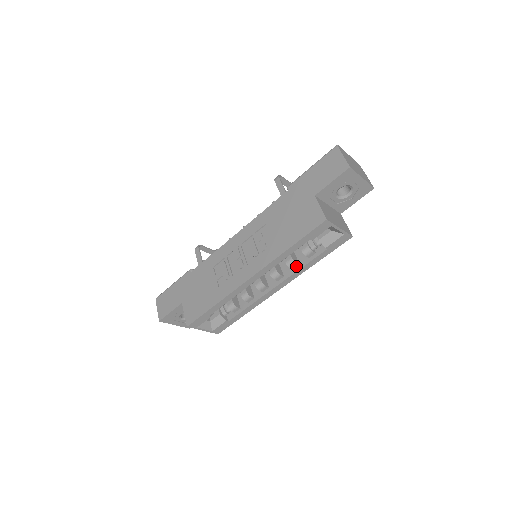
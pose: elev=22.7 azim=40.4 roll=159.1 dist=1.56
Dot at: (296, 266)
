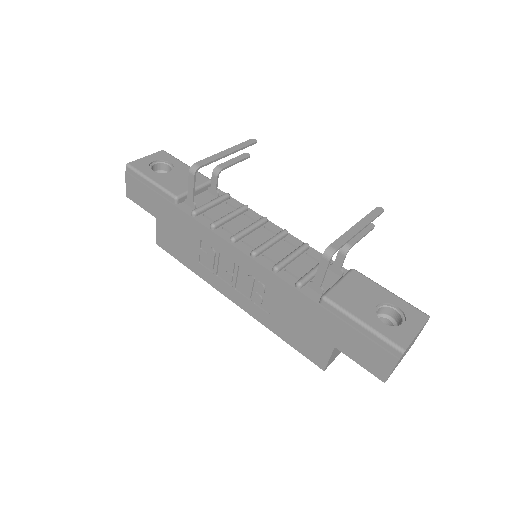
Dot at: occluded
